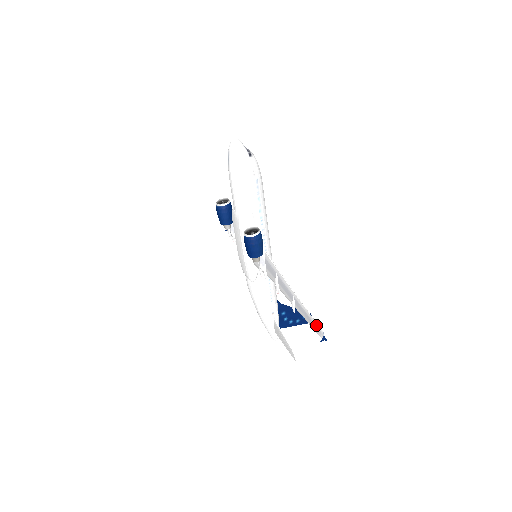
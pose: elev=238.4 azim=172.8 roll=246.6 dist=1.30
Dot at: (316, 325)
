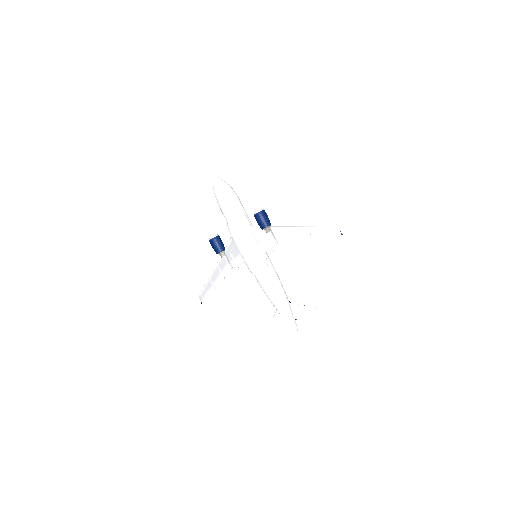
Dot at: (332, 228)
